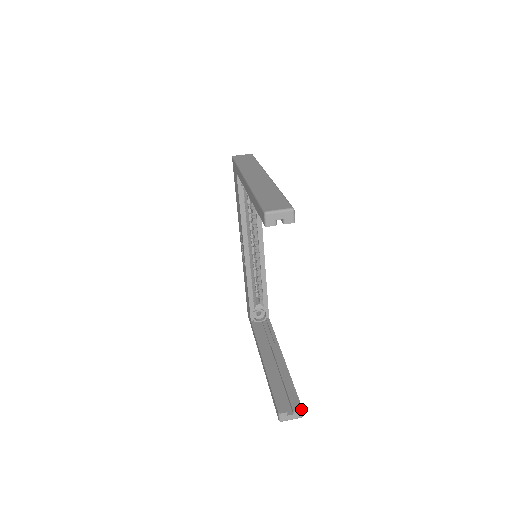
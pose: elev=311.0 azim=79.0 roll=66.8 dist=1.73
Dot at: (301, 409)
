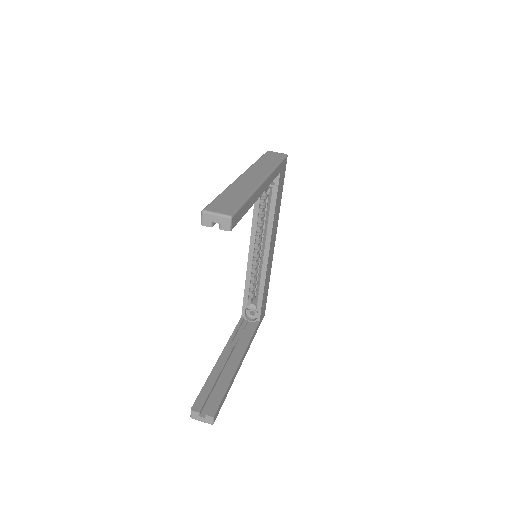
Dot at: (212, 416)
